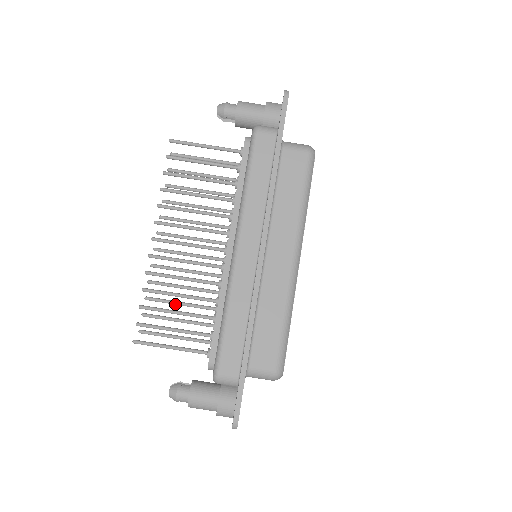
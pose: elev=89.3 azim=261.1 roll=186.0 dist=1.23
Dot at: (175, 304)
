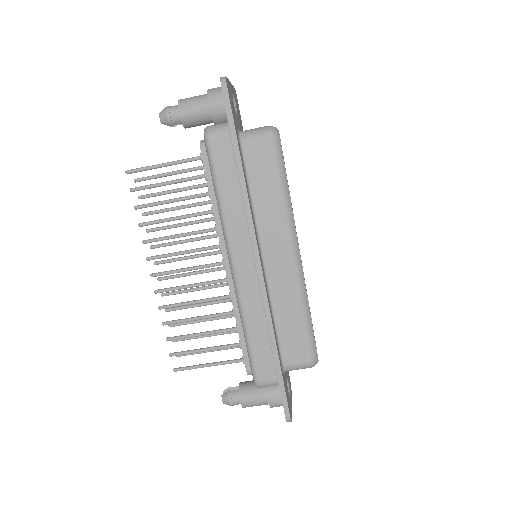
Dot at: (198, 322)
